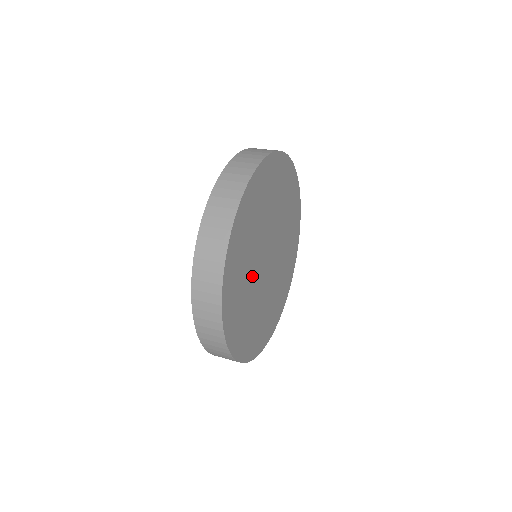
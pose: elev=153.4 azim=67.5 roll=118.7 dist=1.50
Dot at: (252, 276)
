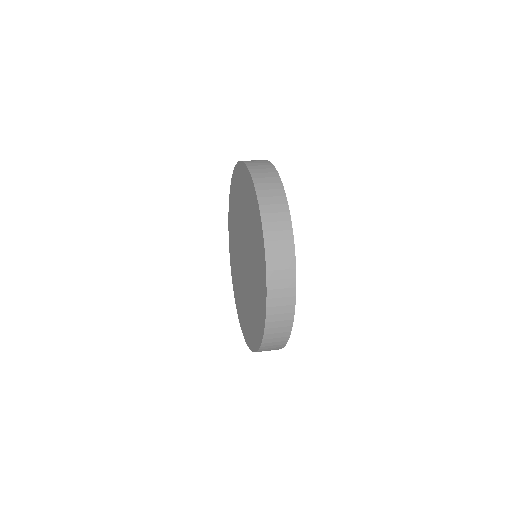
Dot at: occluded
